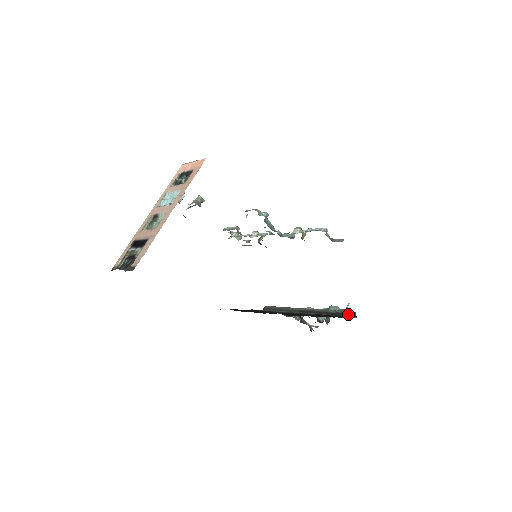
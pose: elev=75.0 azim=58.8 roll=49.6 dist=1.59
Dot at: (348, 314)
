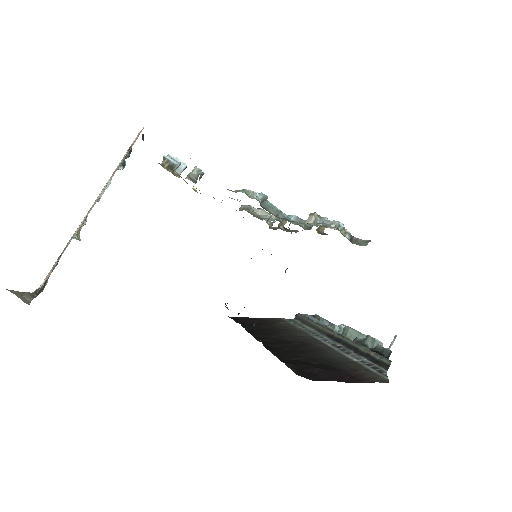
Dot at: (379, 362)
